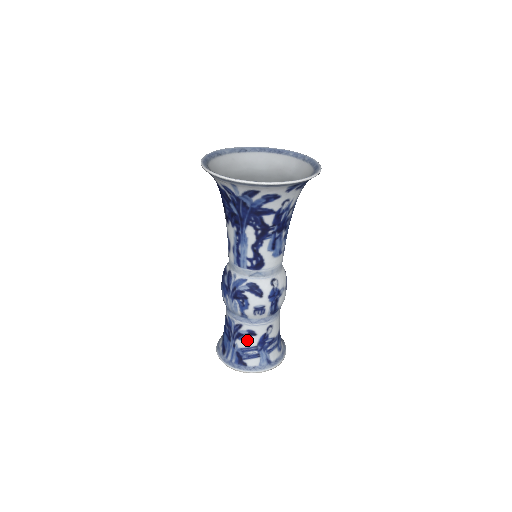
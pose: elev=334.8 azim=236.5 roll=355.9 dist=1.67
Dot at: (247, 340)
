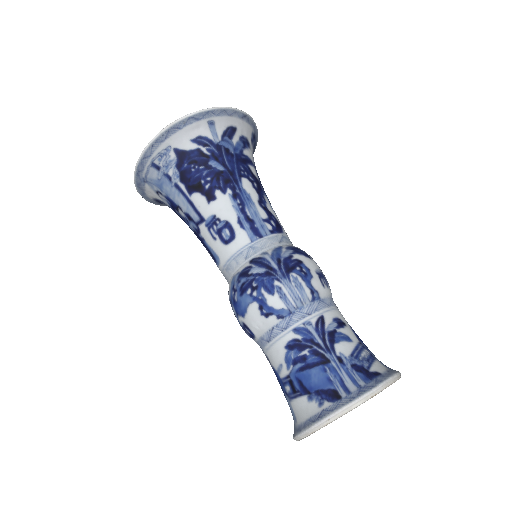
Dot at: (345, 336)
